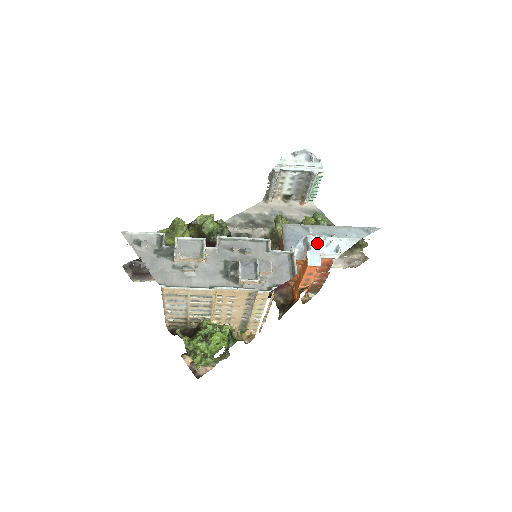
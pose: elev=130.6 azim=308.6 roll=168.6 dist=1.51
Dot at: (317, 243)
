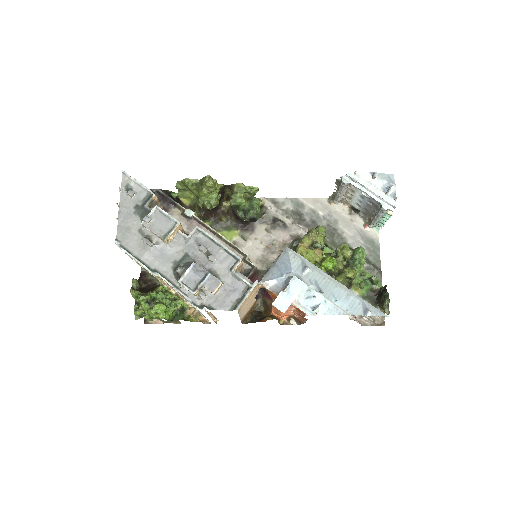
Dot at: (298, 289)
